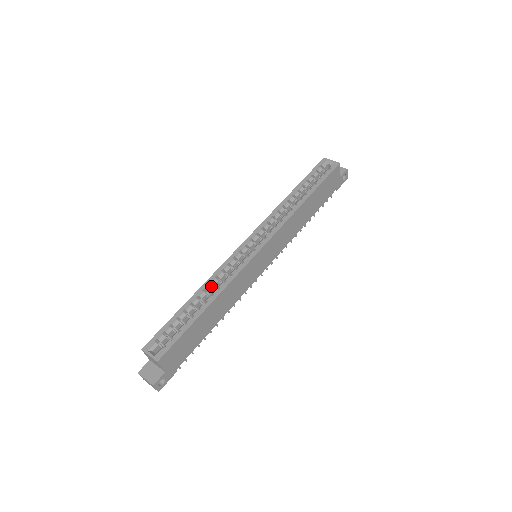
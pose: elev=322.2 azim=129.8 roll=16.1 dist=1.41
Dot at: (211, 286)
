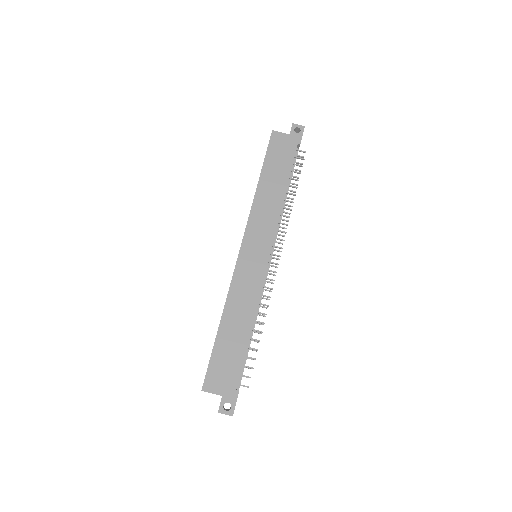
Dot at: occluded
